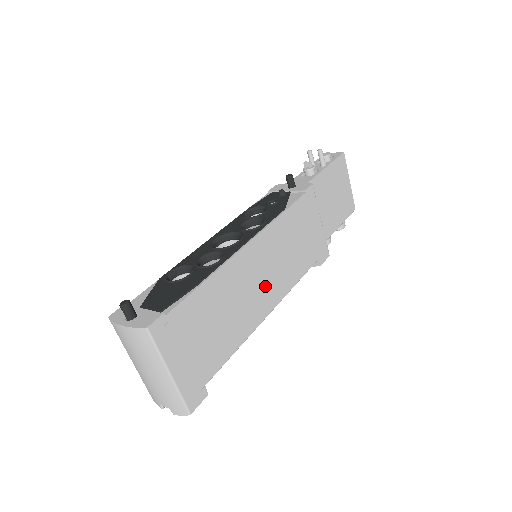
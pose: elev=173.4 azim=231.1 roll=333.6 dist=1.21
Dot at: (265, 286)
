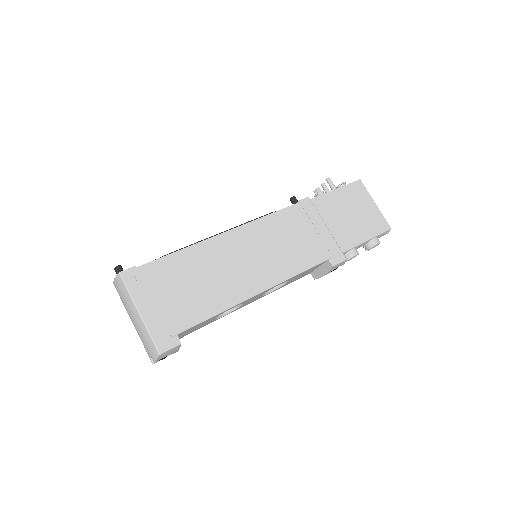
Dot at: (251, 269)
